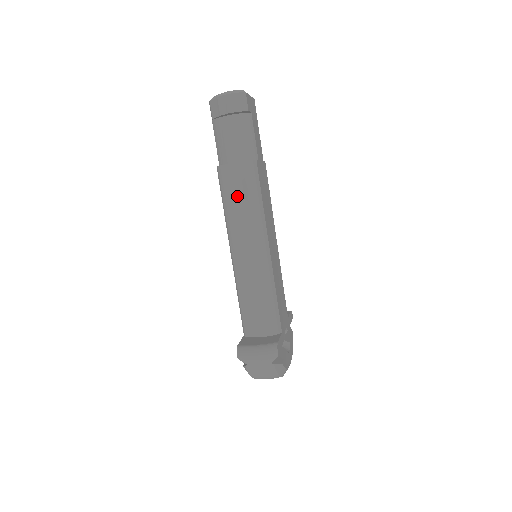
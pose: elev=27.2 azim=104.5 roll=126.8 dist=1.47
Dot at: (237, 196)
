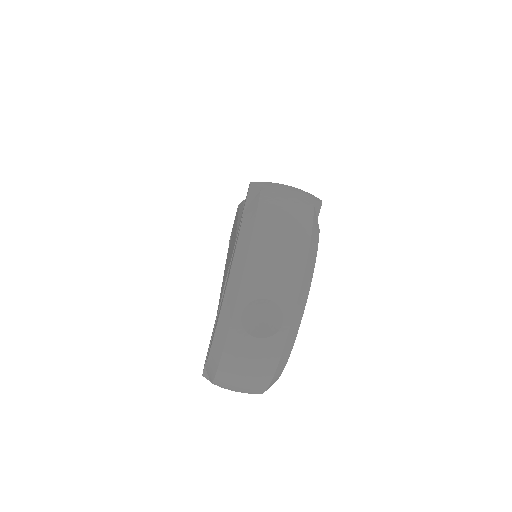
Dot at: occluded
